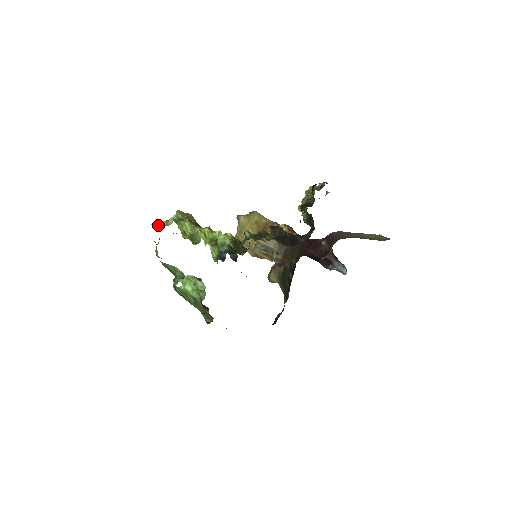
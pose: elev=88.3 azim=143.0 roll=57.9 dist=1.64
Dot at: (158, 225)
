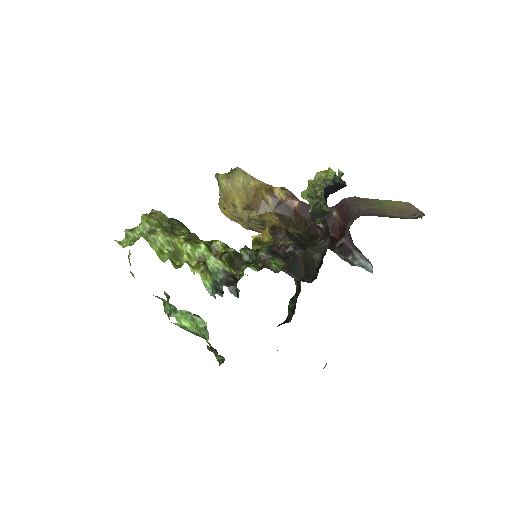
Dot at: occluded
